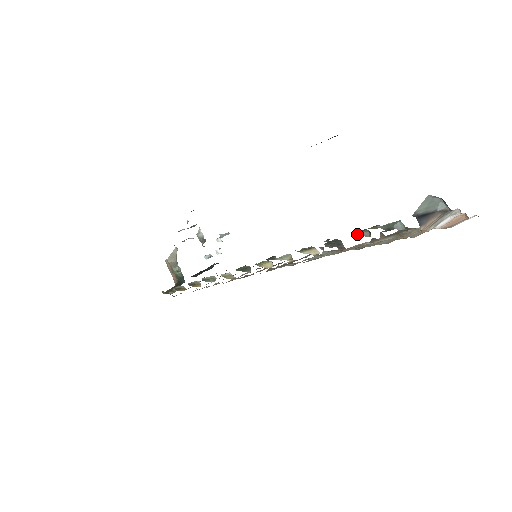
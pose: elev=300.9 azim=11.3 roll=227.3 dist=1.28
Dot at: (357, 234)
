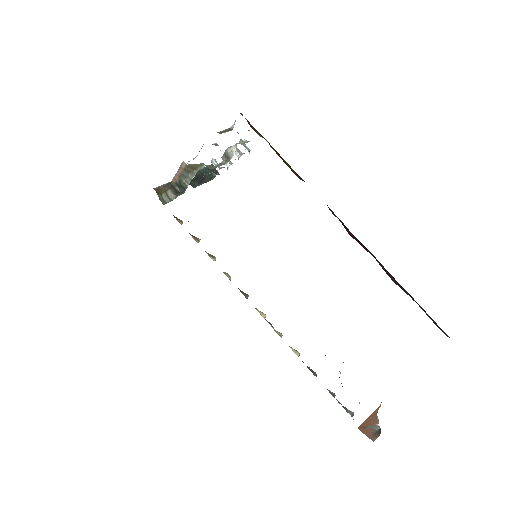
Dot at: occluded
